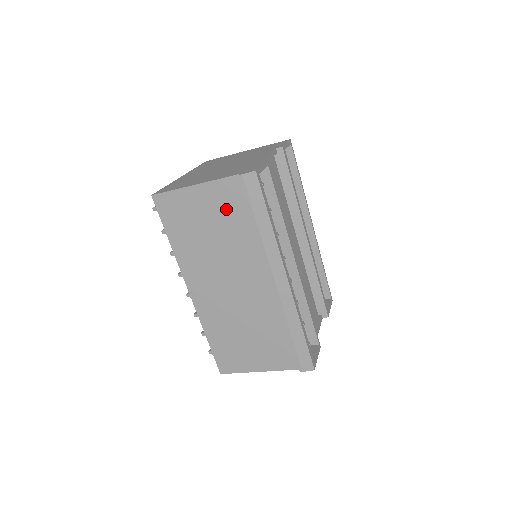
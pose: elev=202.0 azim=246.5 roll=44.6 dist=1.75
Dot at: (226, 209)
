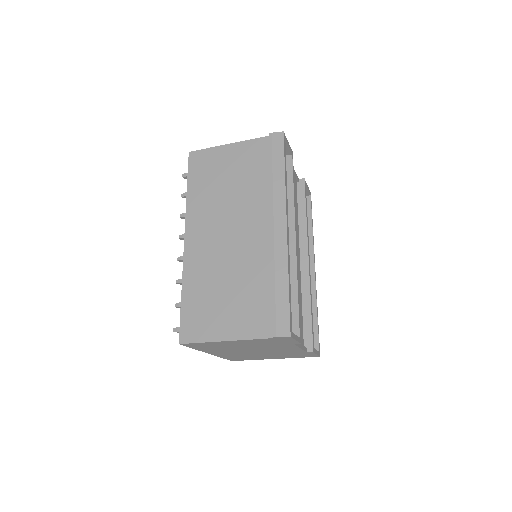
Dot at: (249, 163)
